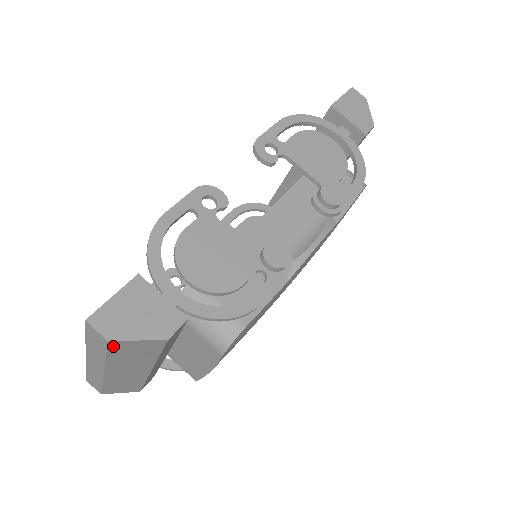
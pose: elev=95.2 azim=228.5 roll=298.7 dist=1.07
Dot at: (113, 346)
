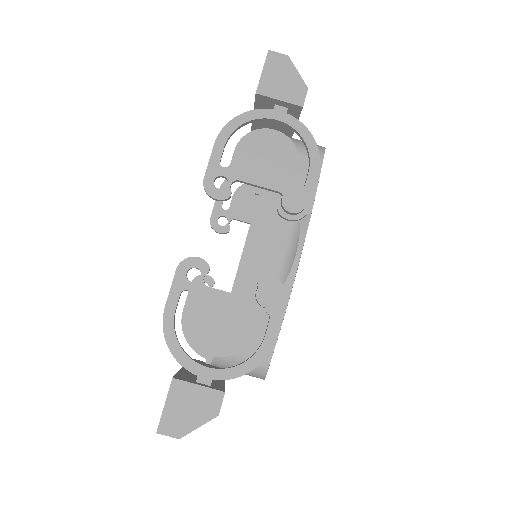
Dot at: occluded
